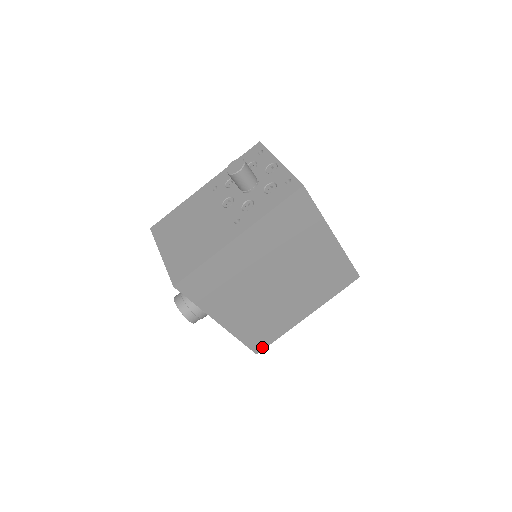
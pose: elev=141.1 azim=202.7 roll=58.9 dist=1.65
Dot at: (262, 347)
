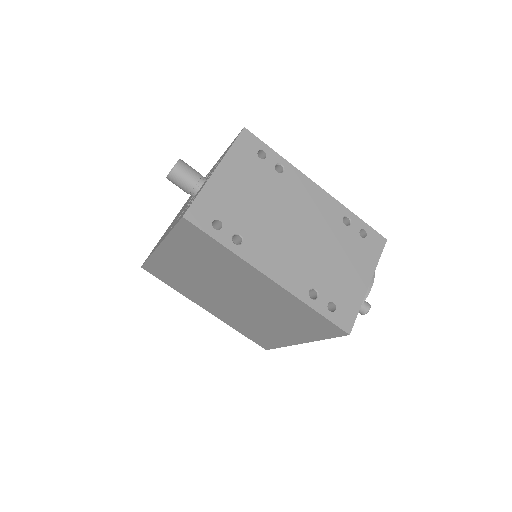
Dot at: (267, 346)
